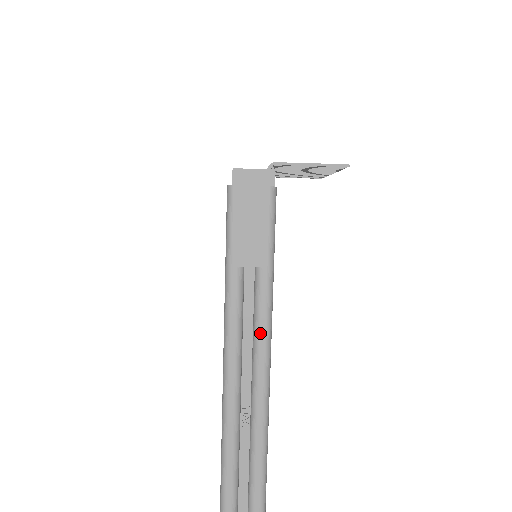
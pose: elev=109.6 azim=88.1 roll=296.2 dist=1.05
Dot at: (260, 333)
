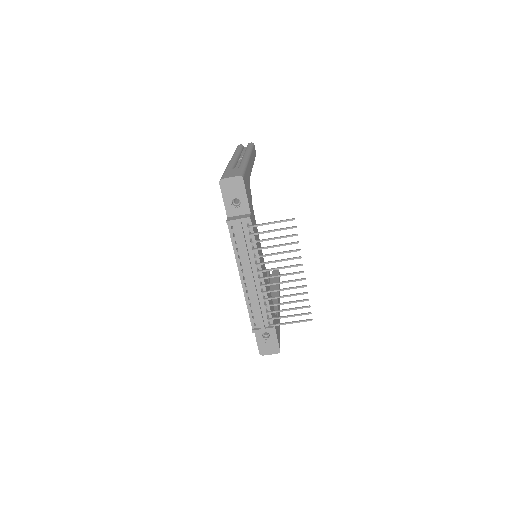
Dot at: occluded
